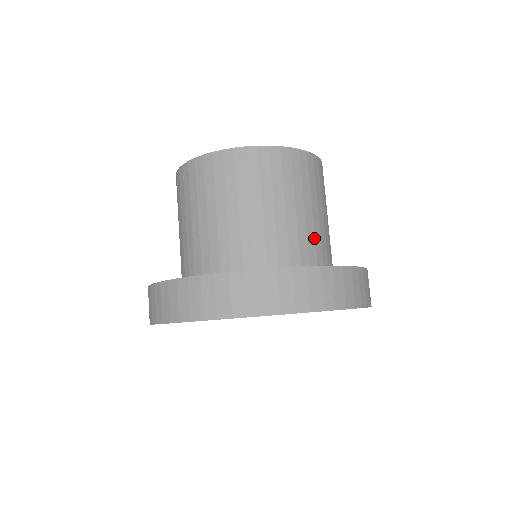
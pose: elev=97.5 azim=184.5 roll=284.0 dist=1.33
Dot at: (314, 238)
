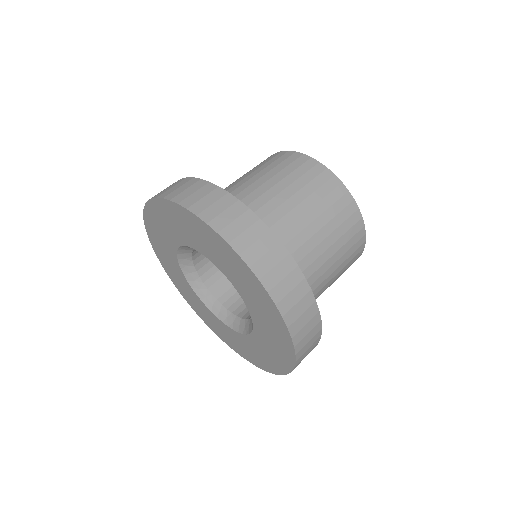
Dot at: (253, 200)
